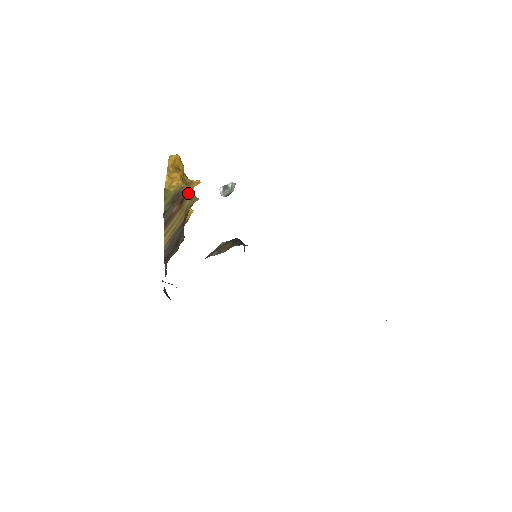
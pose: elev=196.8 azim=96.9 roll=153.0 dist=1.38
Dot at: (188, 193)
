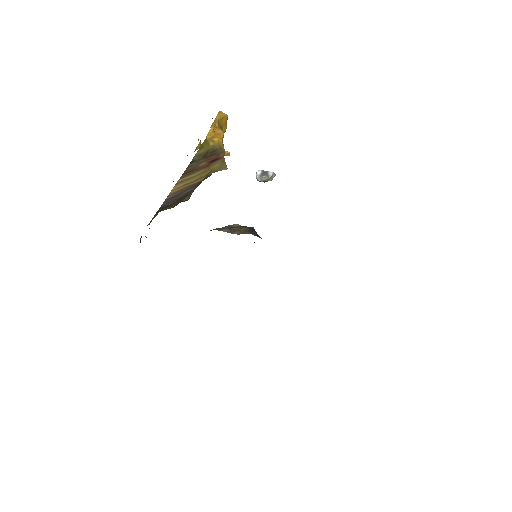
Dot at: (223, 157)
